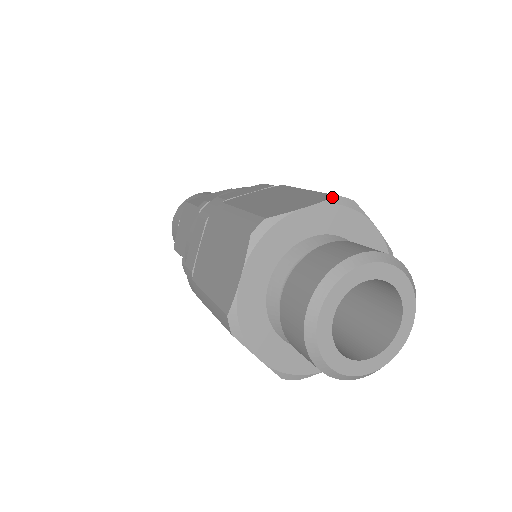
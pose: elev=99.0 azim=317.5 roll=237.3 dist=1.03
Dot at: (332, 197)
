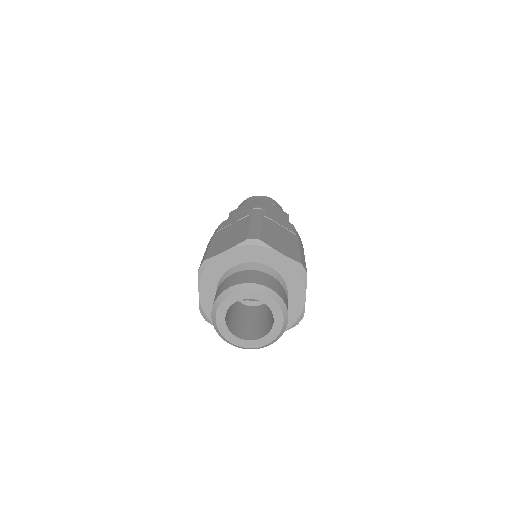
Dot at: (298, 262)
